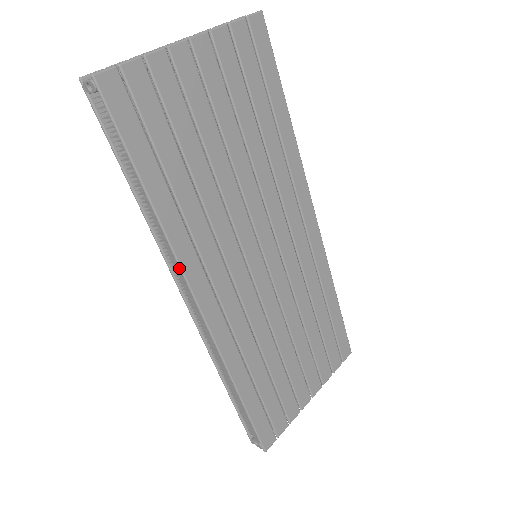
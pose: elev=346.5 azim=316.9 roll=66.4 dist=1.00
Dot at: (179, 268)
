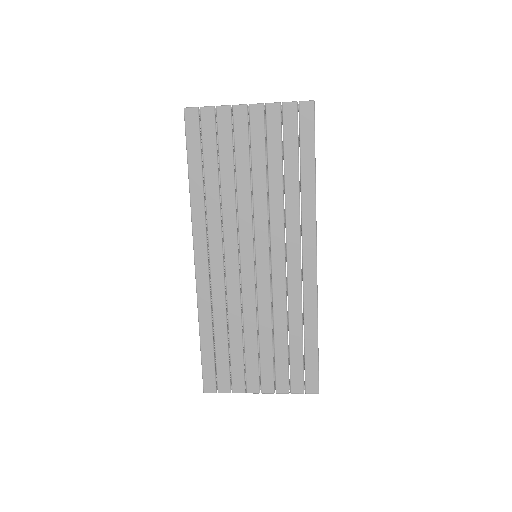
Dot at: (192, 226)
